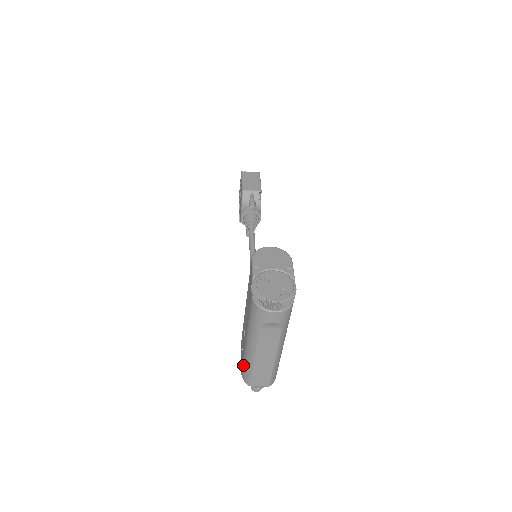
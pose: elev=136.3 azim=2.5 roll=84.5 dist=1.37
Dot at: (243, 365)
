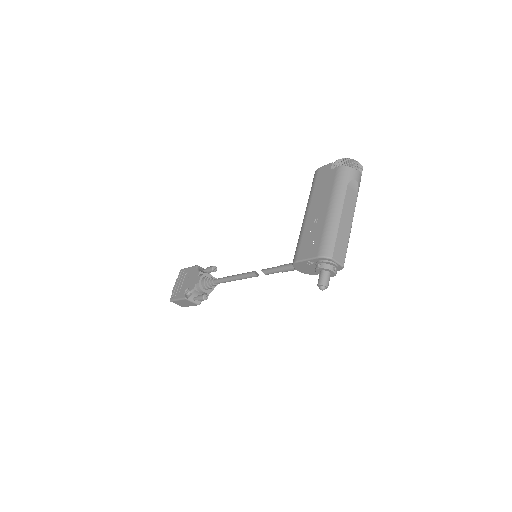
Dot at: (324, 239)
